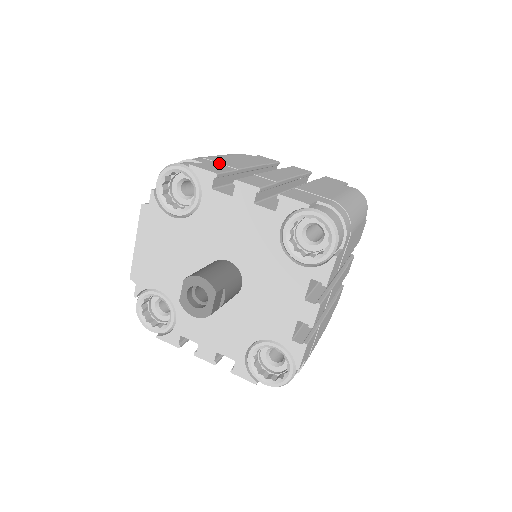
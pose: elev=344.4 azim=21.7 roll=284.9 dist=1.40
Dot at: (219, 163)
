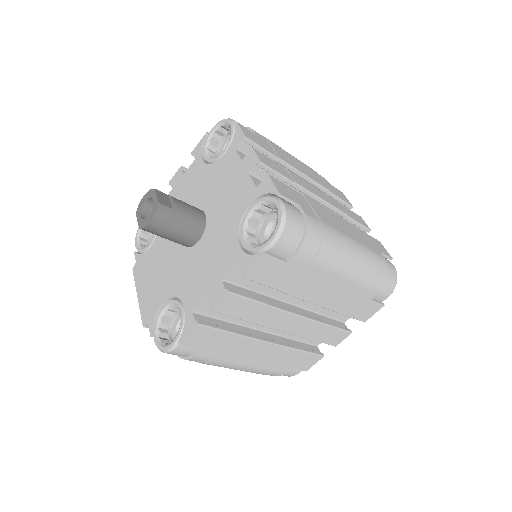
Dot at: occluded
